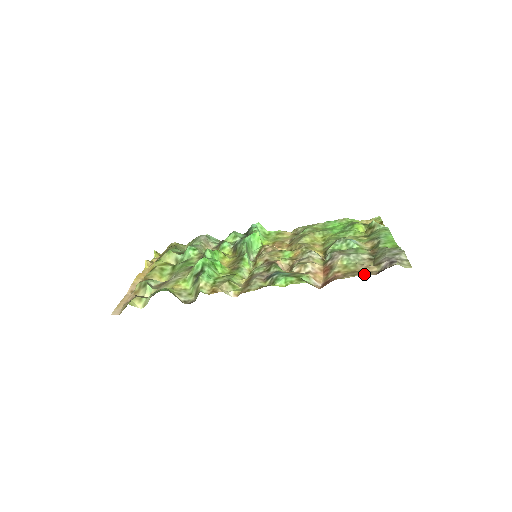
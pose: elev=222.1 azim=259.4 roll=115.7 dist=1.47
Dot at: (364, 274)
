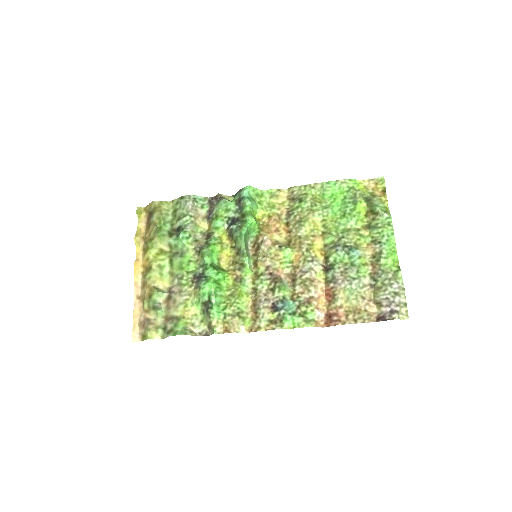
Dot at: (365, 322)
